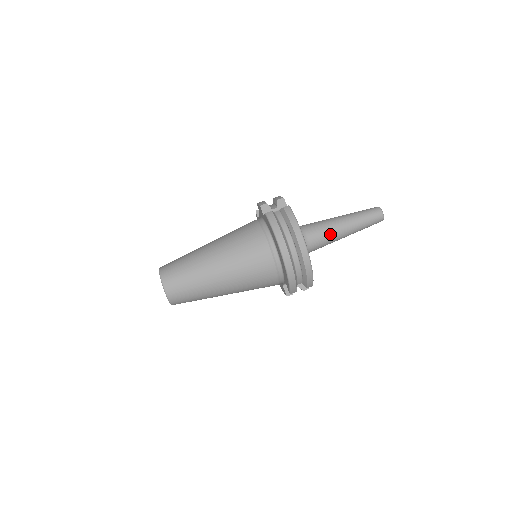
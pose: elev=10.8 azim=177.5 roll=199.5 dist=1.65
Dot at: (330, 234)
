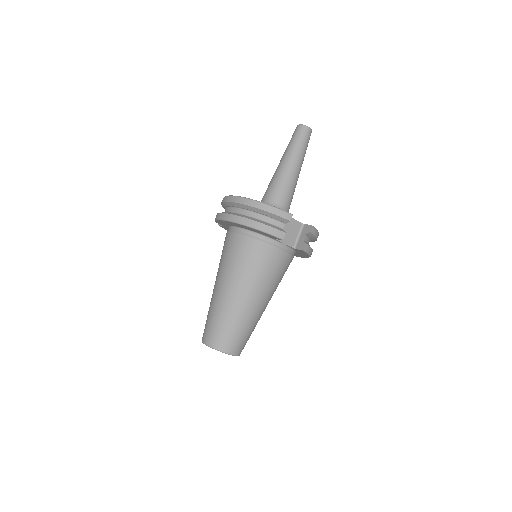
Dot at: (278, 179)
